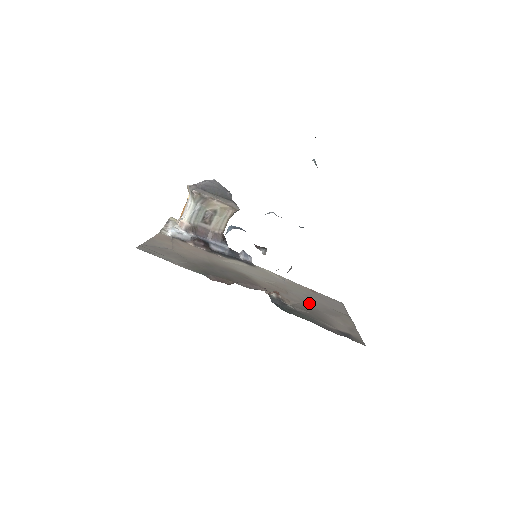
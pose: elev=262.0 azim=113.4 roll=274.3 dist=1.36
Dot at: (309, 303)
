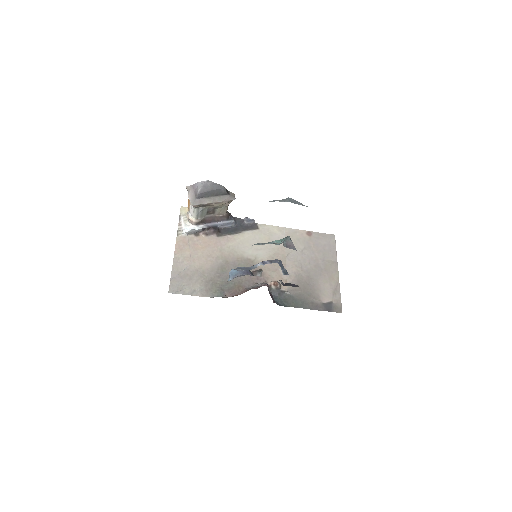
Dot at: (303, 268)
